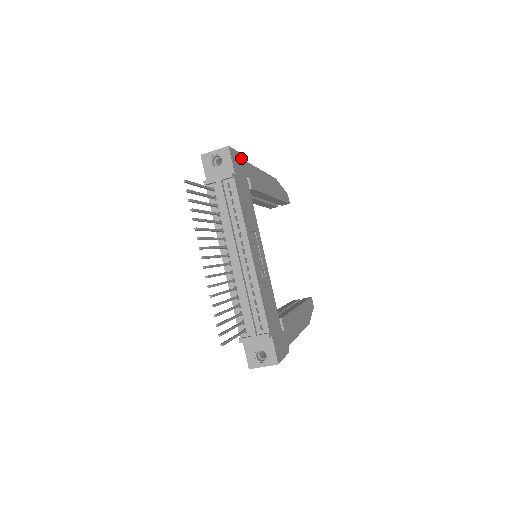
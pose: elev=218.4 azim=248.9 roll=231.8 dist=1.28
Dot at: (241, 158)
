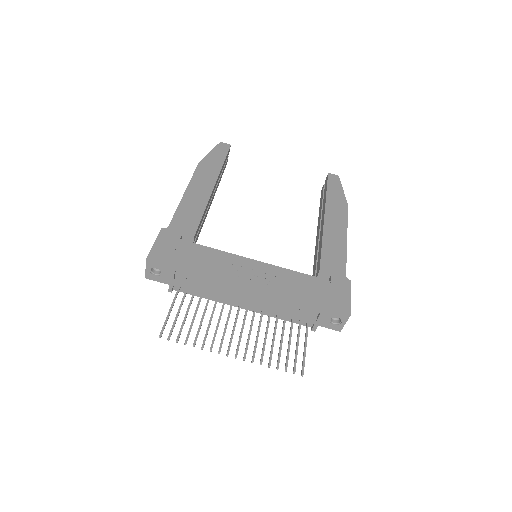
Dot at: (162, 237)
